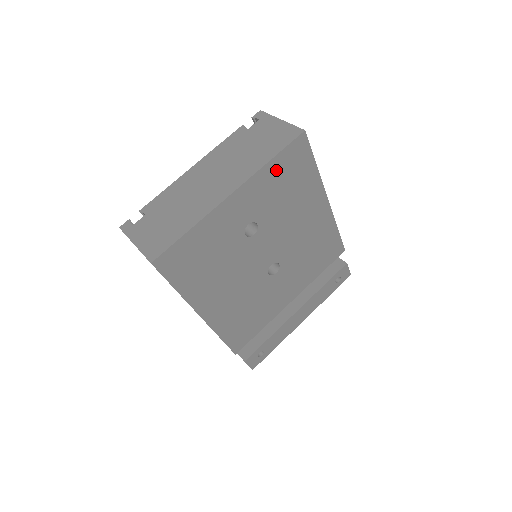
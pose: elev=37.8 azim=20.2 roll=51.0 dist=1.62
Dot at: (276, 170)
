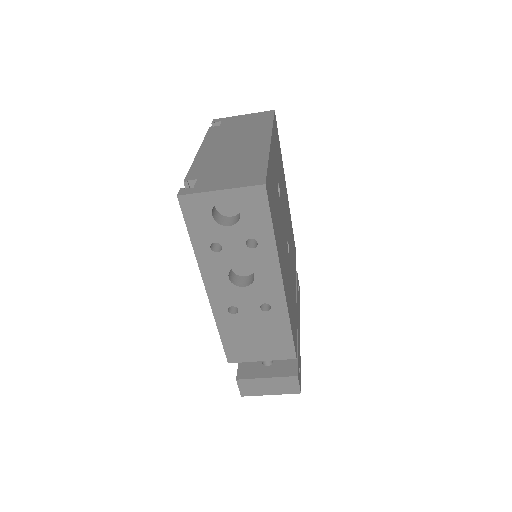
Dot at: (275, 136)
